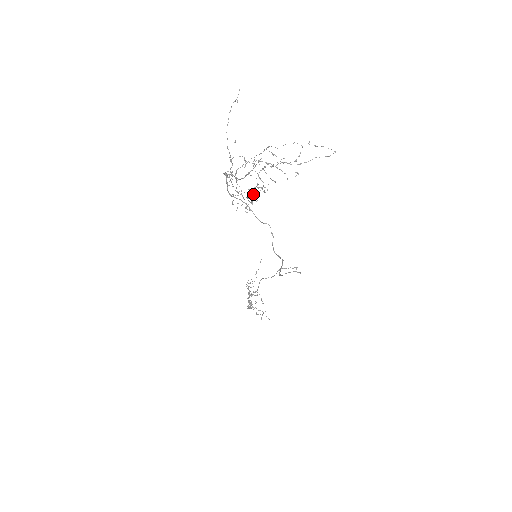
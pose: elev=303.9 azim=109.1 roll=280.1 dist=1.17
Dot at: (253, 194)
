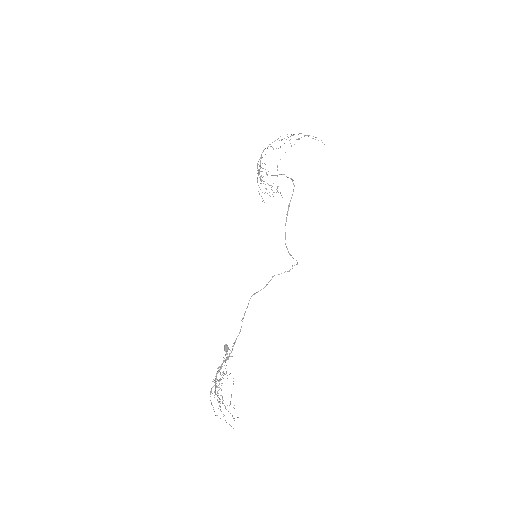
Dot at: (269, 192)
